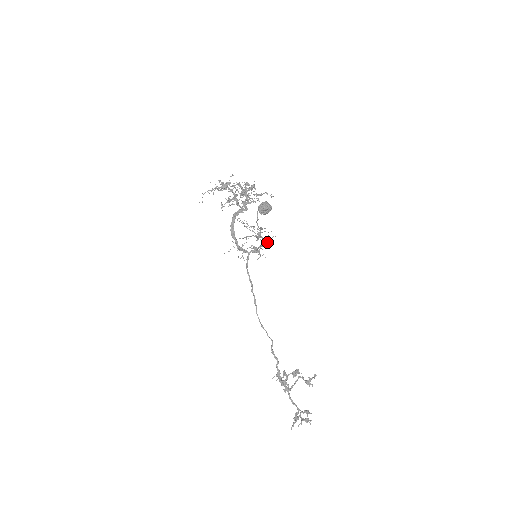
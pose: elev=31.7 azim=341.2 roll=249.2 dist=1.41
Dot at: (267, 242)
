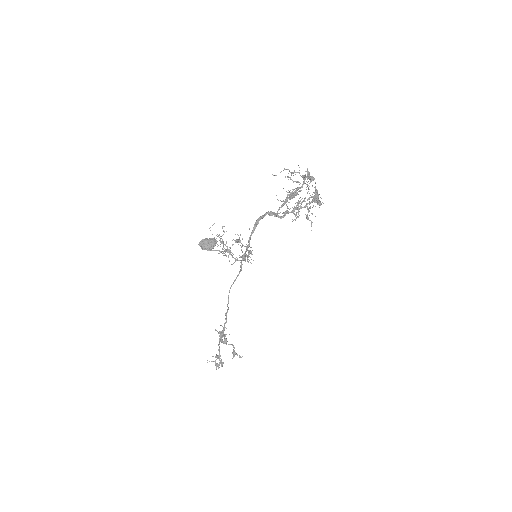
Dot at: (242, 260)
